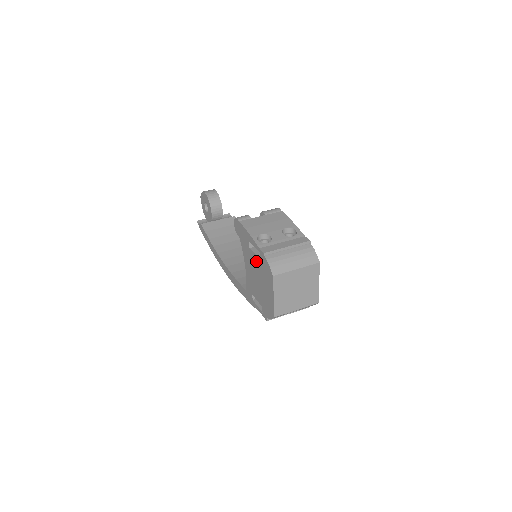
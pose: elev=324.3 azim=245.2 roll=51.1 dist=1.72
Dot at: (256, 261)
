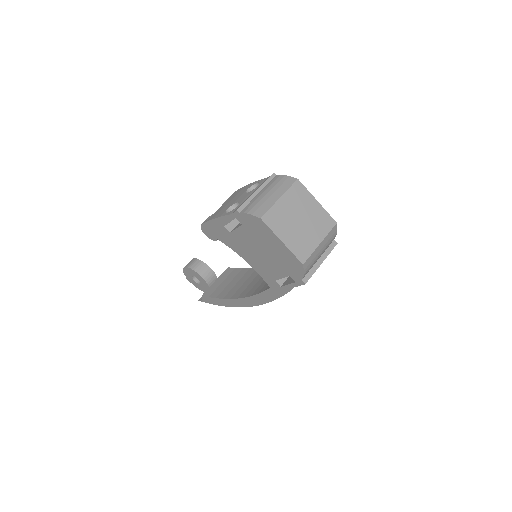
Dot at: (243, 234)
